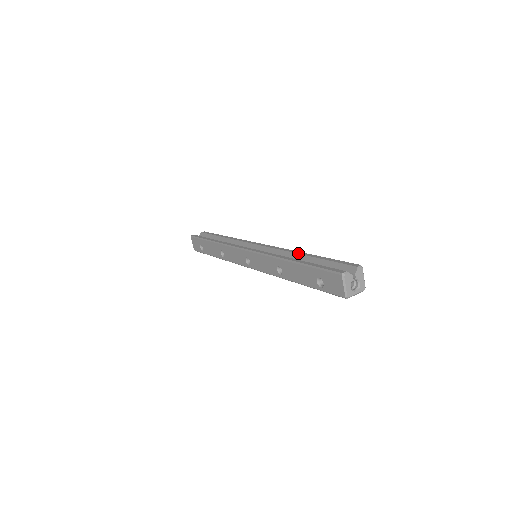
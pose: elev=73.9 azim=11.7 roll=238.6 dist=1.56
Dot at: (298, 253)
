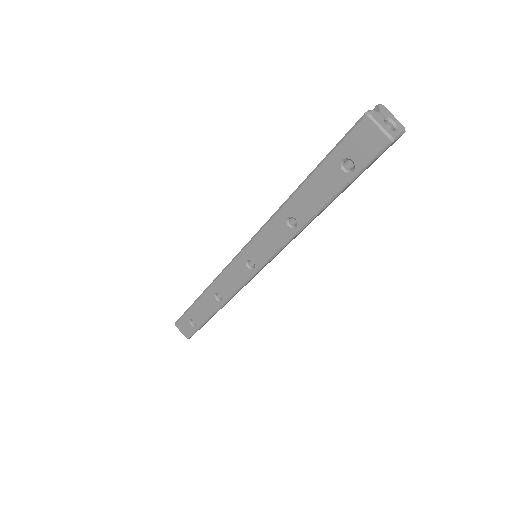
Dot at: occluded
